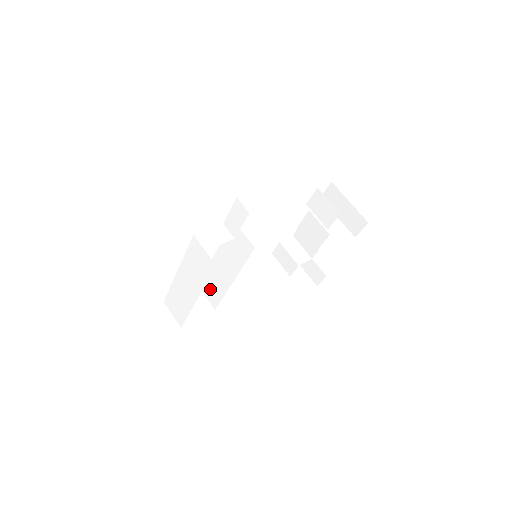
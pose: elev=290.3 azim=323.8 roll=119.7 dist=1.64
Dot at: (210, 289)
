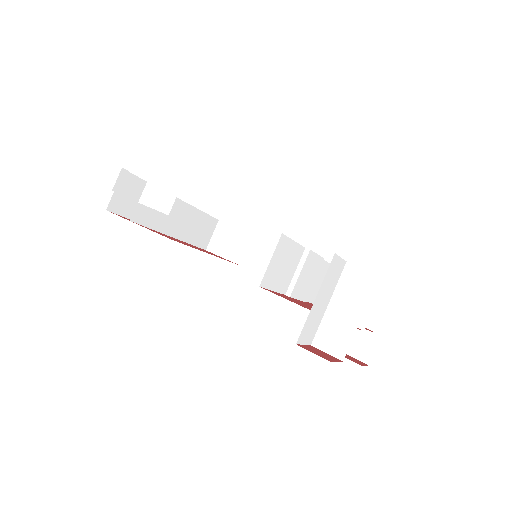
Dot at: occluded
